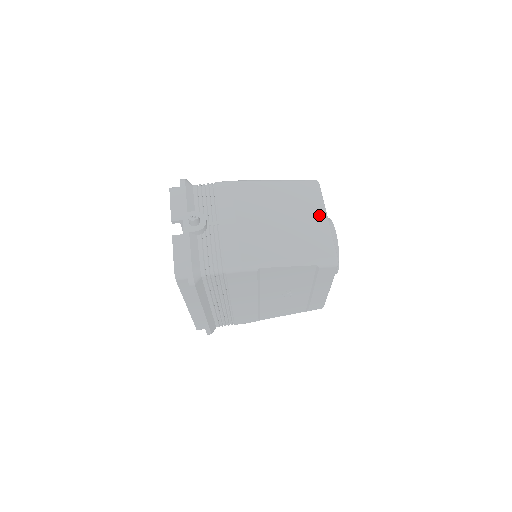
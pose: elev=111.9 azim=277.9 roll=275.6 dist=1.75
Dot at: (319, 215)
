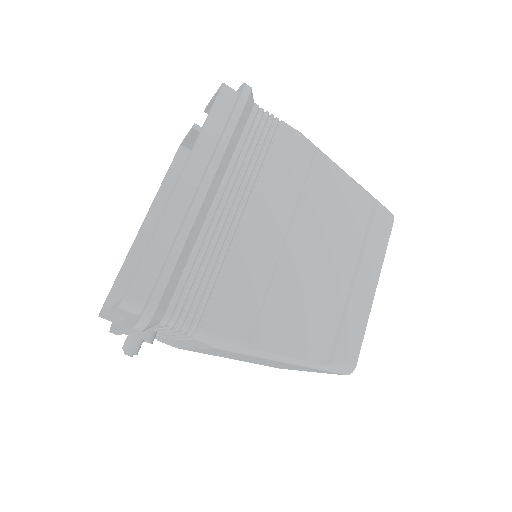
Dot at: occluded
